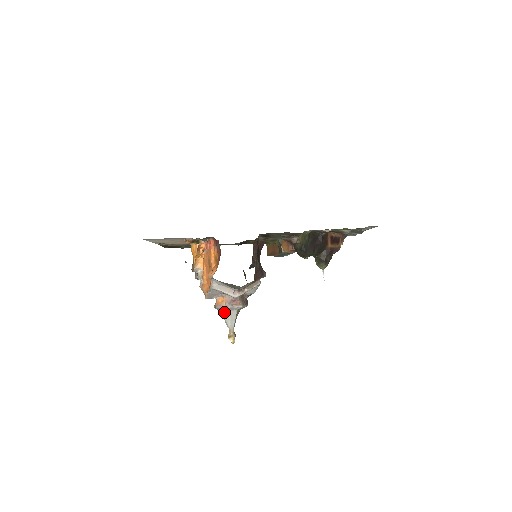
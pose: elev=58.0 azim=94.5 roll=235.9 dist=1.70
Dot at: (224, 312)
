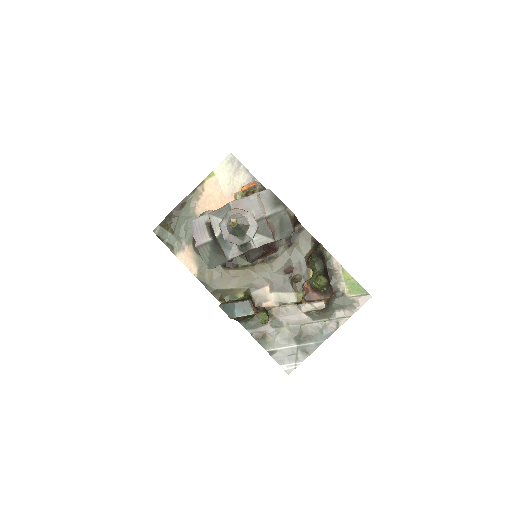
Dot at: (239, 215)
